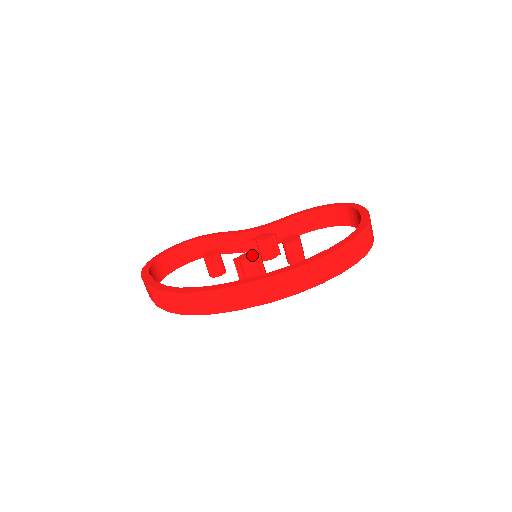
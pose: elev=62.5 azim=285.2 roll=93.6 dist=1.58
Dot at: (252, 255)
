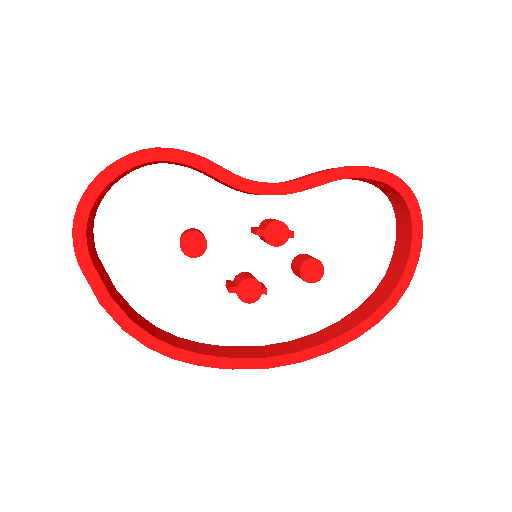
Dot at: (256, 294)
